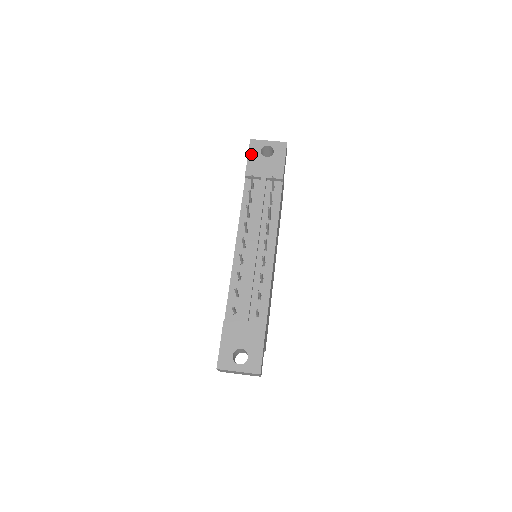
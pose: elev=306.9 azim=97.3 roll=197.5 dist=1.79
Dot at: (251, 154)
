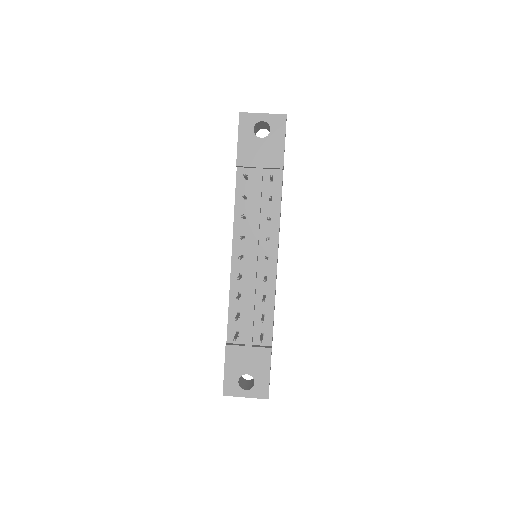
Dot at: (242, 135)
